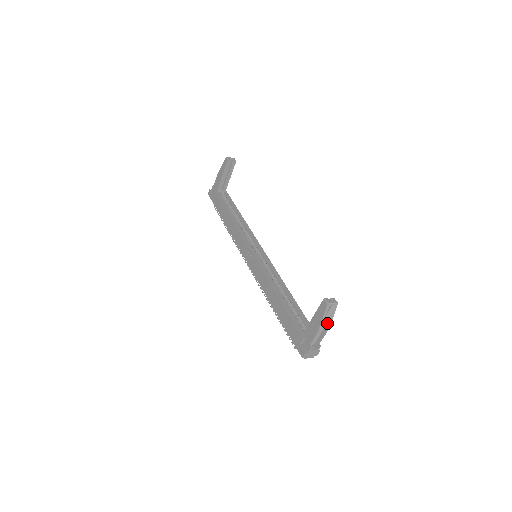
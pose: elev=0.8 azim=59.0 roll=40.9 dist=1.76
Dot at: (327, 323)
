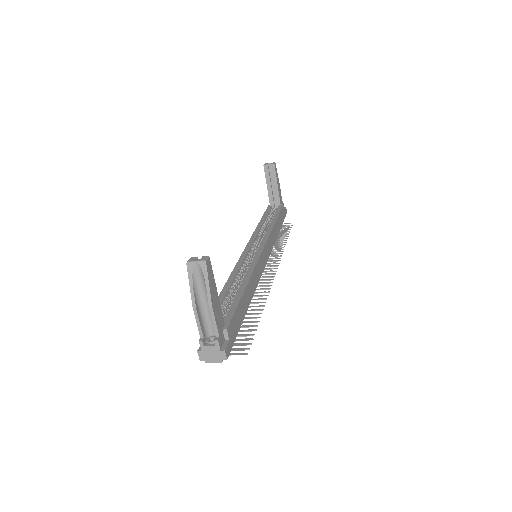
Dot at: (208, 298)
